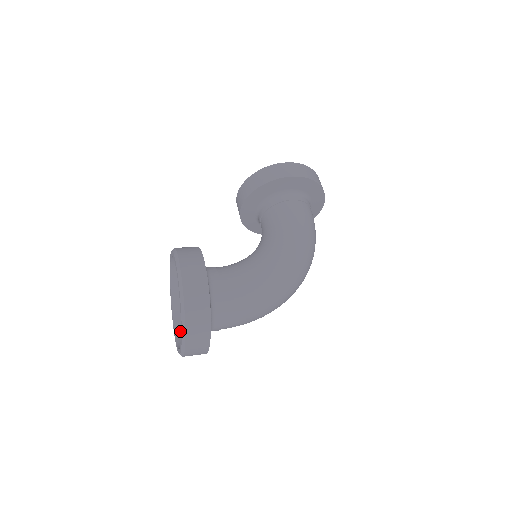
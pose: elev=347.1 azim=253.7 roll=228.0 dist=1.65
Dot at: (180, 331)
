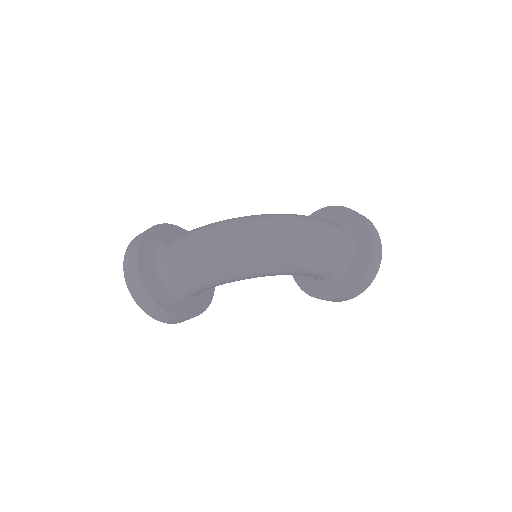
Dot at: occluded
